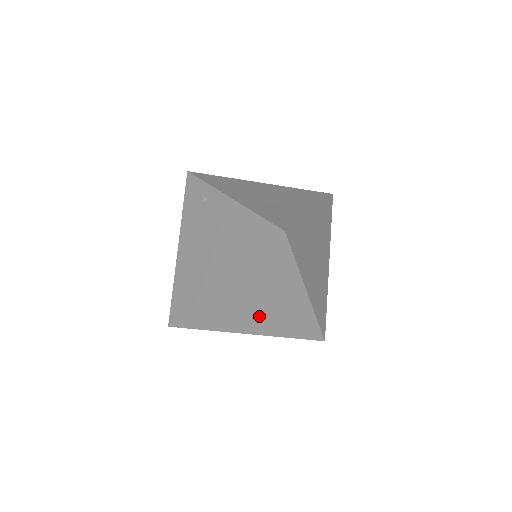
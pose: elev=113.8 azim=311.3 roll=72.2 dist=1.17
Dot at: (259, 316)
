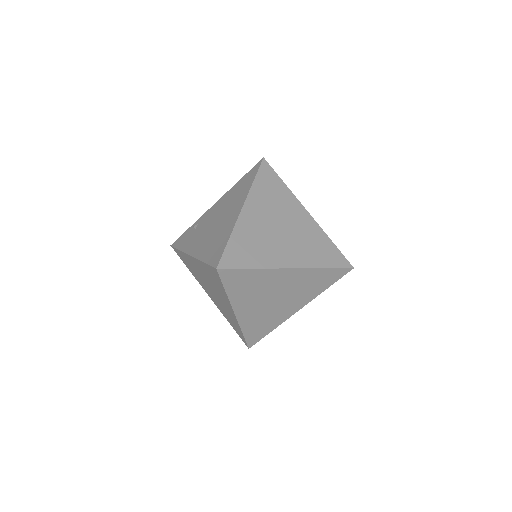
Dot at: (287, 243)
